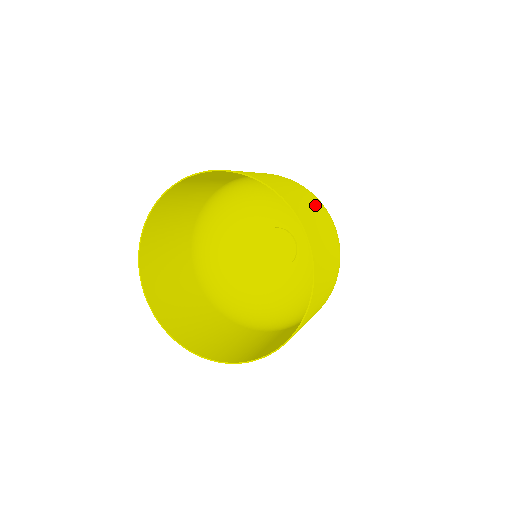
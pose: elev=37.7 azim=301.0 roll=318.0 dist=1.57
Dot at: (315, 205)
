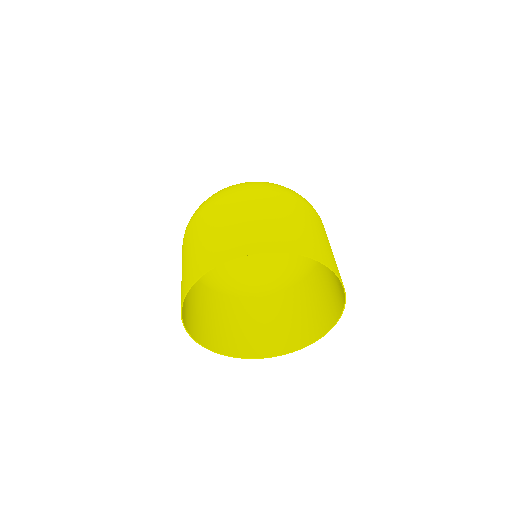
Dot at: occluded
